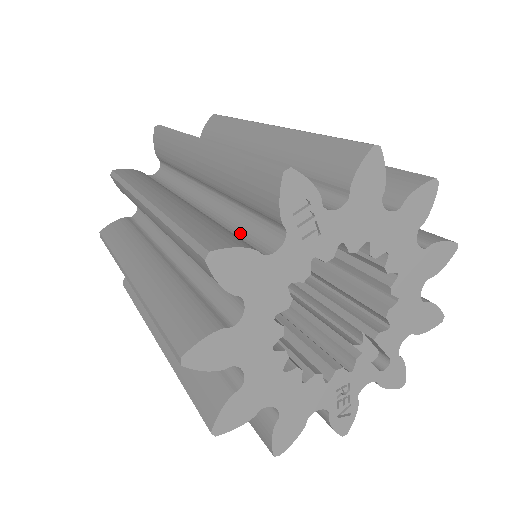
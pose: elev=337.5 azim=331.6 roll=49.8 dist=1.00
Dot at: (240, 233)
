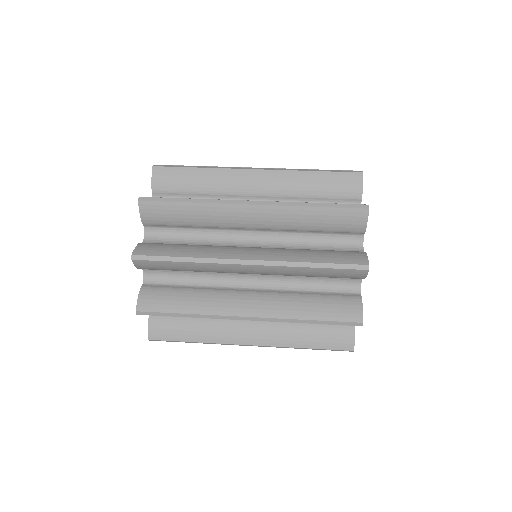
Dot at: occluded
